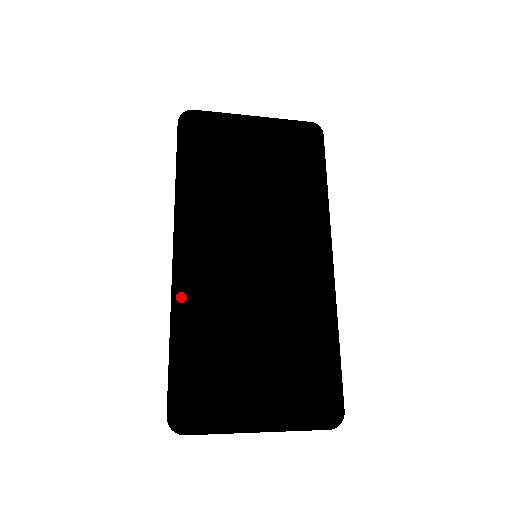
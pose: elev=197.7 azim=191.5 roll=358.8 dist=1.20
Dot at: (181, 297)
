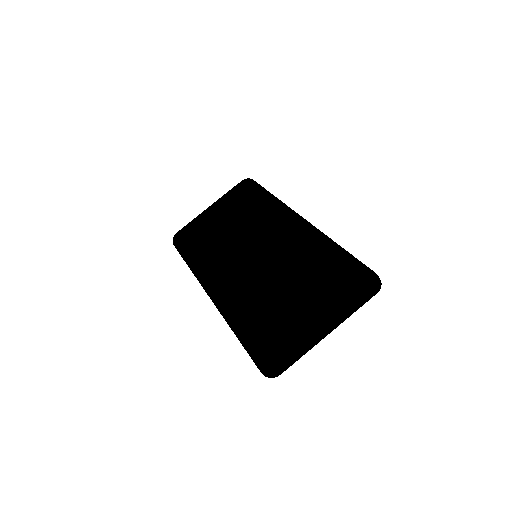
Dot at: (223, 307)
